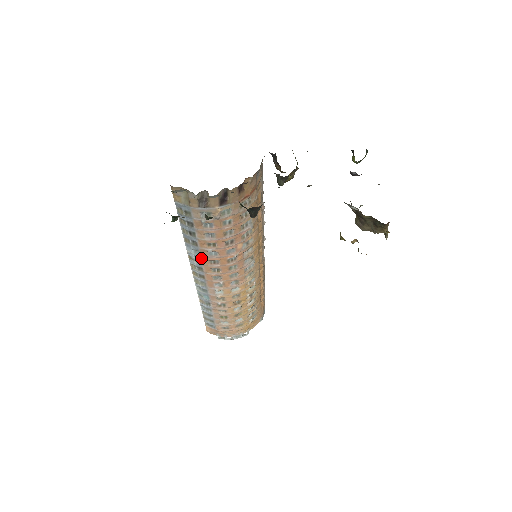
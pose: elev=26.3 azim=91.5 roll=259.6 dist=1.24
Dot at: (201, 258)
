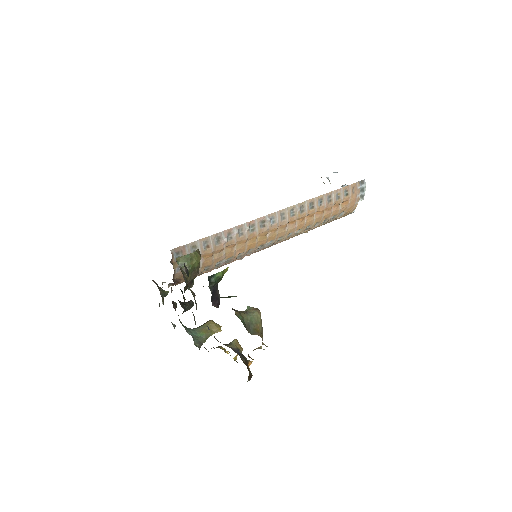
Dot at: occluded
